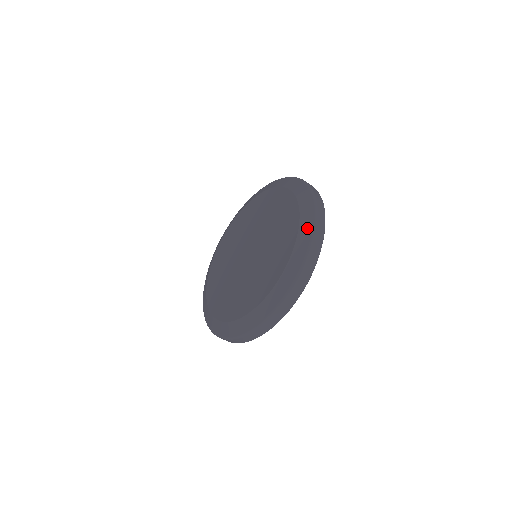
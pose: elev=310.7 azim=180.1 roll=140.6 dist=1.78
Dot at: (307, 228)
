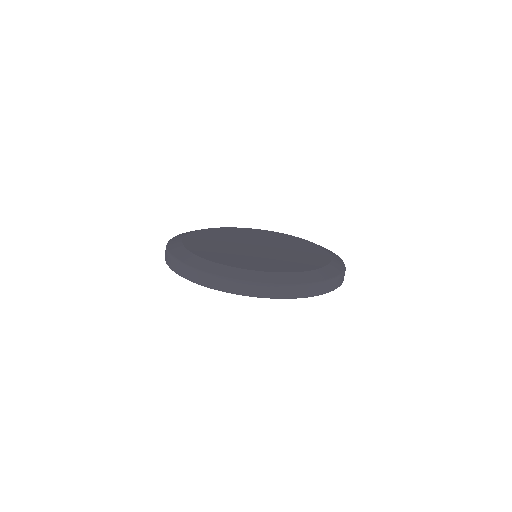
Dot at: (338, 266)
